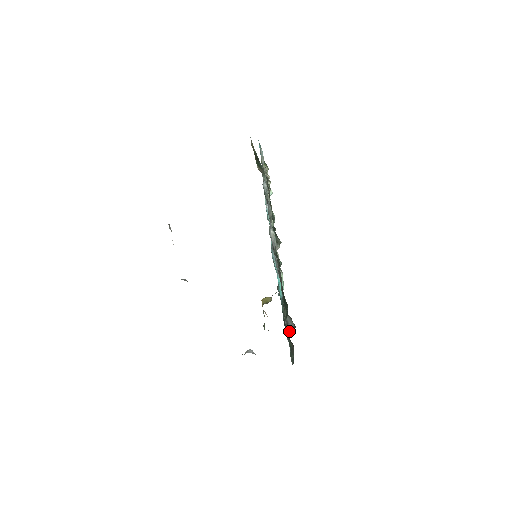
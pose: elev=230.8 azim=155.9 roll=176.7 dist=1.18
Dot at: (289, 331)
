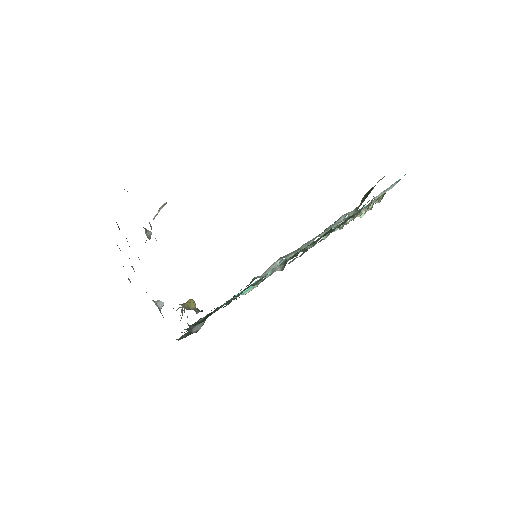
Dot at: (190, 330)
